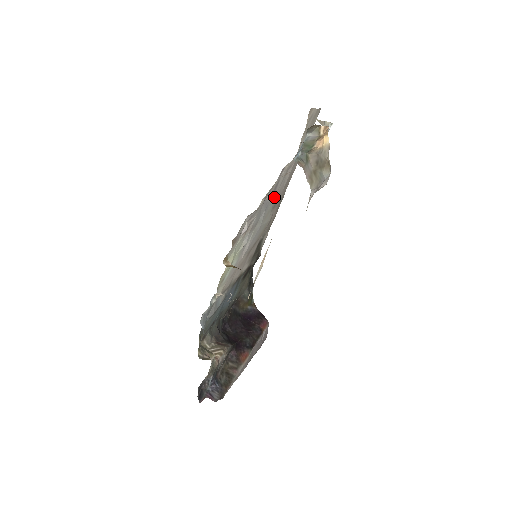
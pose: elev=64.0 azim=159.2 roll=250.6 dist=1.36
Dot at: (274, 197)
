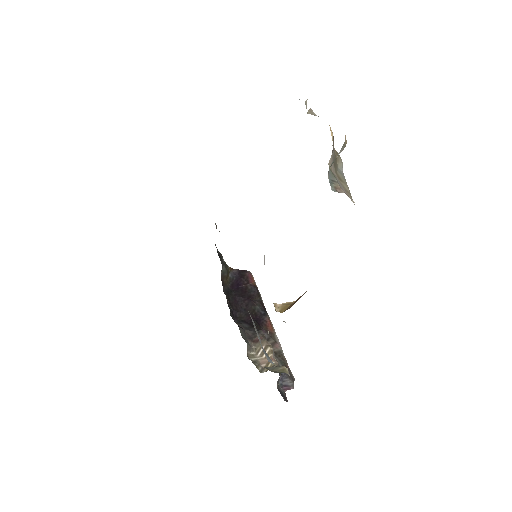
Dot at: occluded
